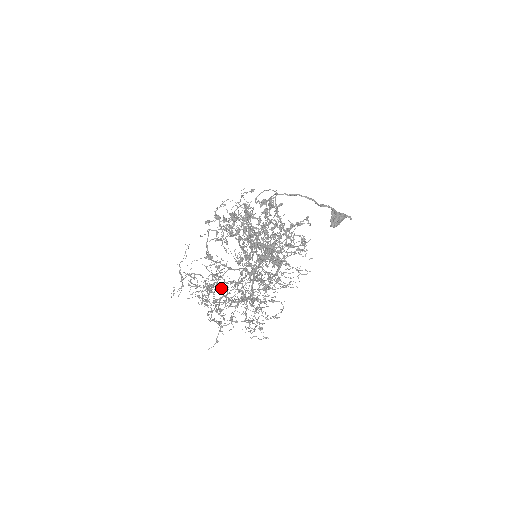
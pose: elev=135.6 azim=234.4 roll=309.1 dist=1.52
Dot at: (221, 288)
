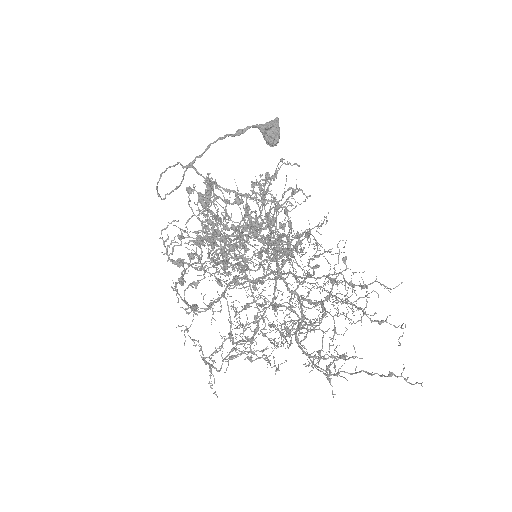
Dot at: (295, 332)
